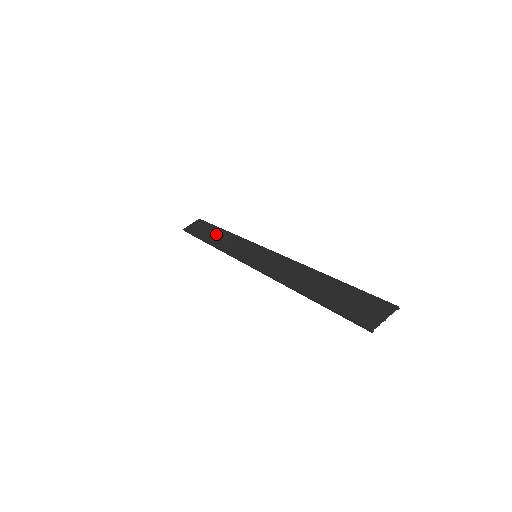
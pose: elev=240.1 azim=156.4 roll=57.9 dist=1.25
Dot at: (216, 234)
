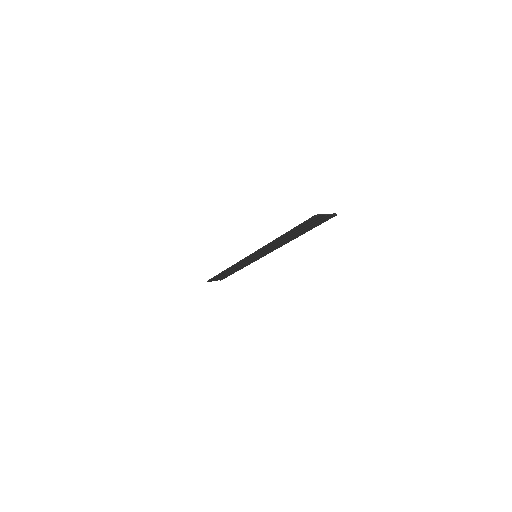
Dot at: occluded
